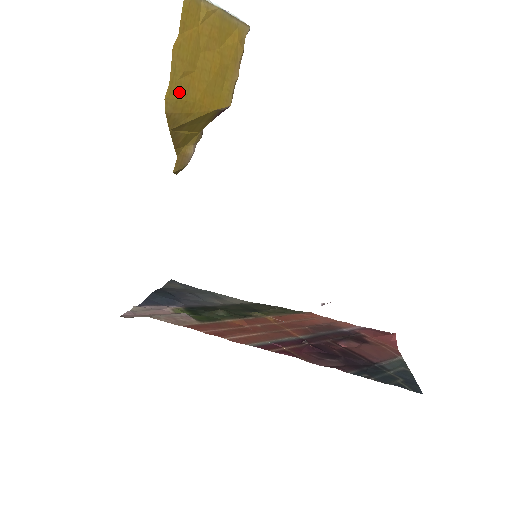
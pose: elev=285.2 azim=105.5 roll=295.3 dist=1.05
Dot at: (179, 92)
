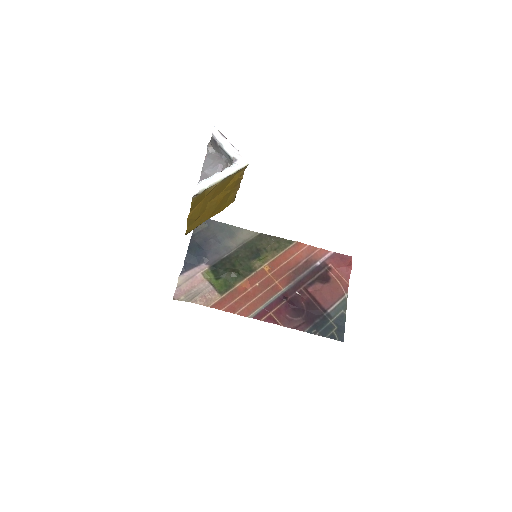
Dot at: (194, 226)
